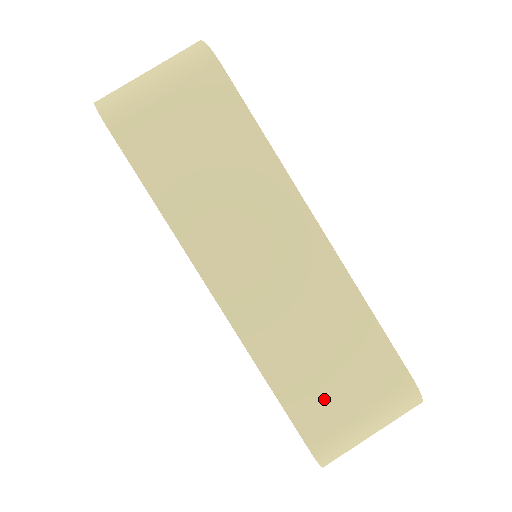
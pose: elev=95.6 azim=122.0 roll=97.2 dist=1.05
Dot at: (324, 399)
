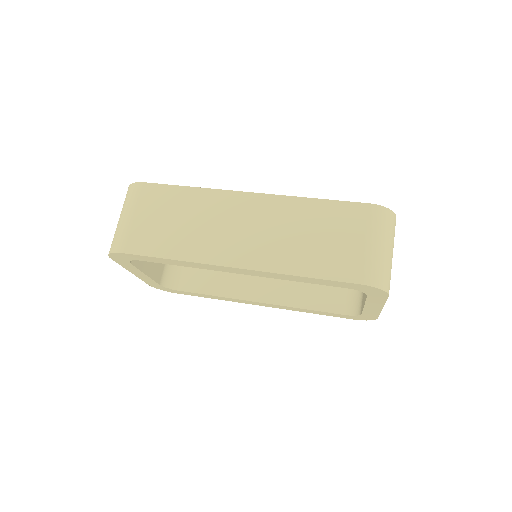
Dot at: (341, 255)
